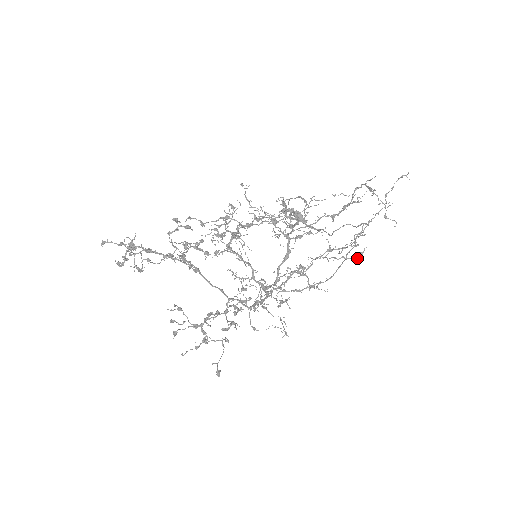
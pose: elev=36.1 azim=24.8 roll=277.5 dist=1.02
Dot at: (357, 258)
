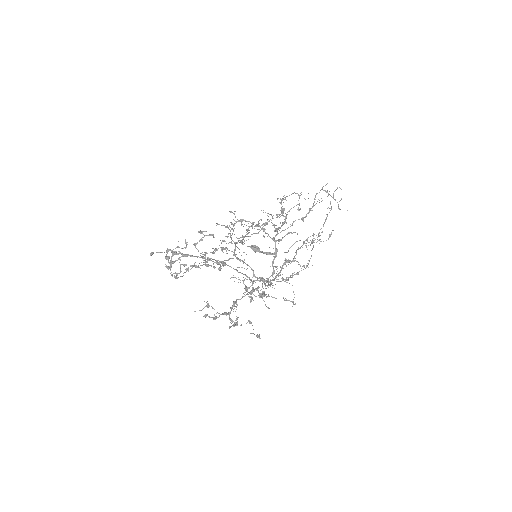
Dot at: occluded
